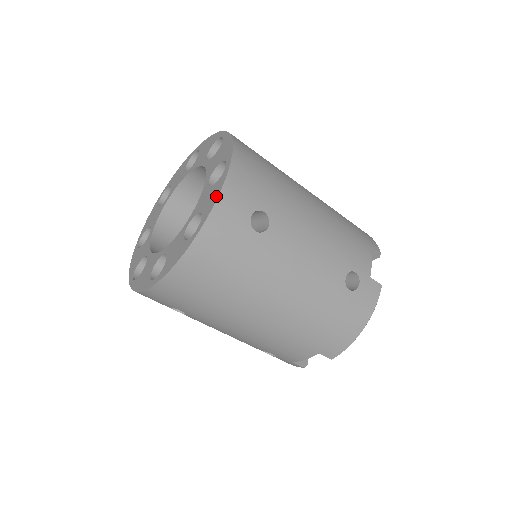
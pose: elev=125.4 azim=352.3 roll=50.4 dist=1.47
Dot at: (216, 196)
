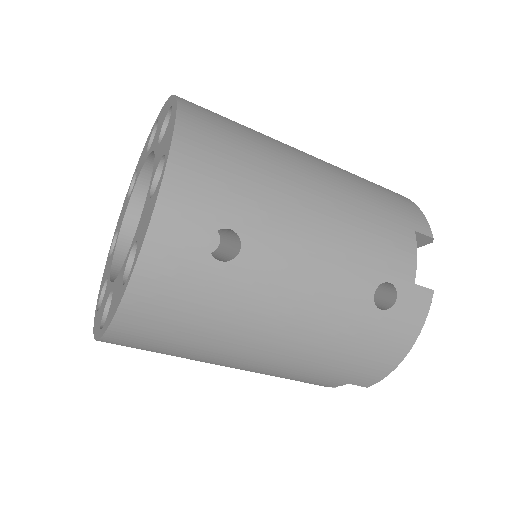
Dot at: (148, 222)
